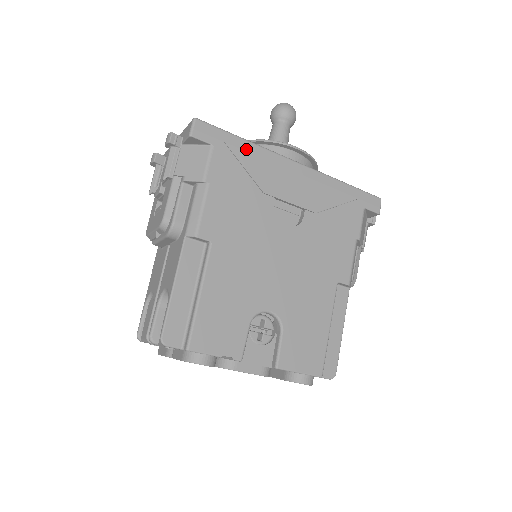
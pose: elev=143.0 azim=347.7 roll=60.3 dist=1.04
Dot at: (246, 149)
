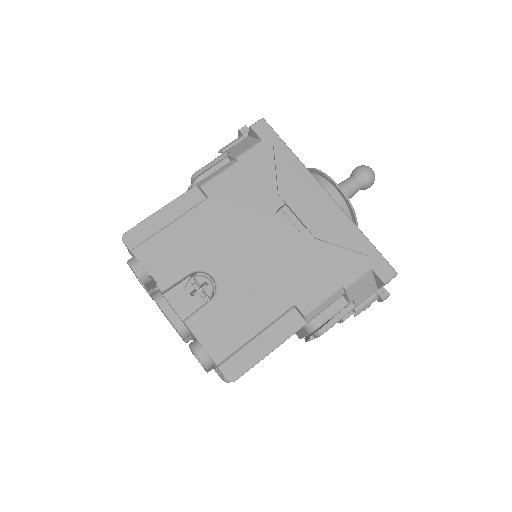
Dot at: (288, 158)
